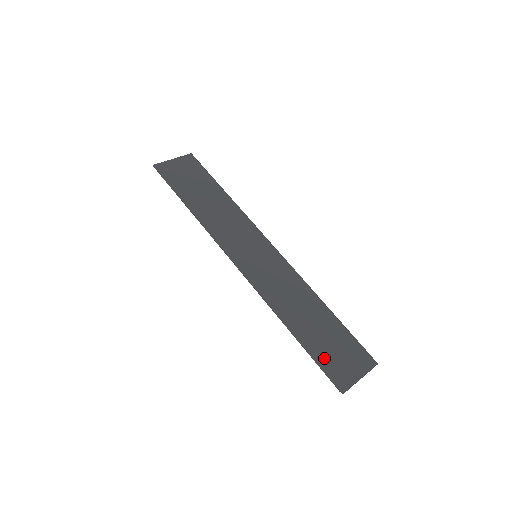
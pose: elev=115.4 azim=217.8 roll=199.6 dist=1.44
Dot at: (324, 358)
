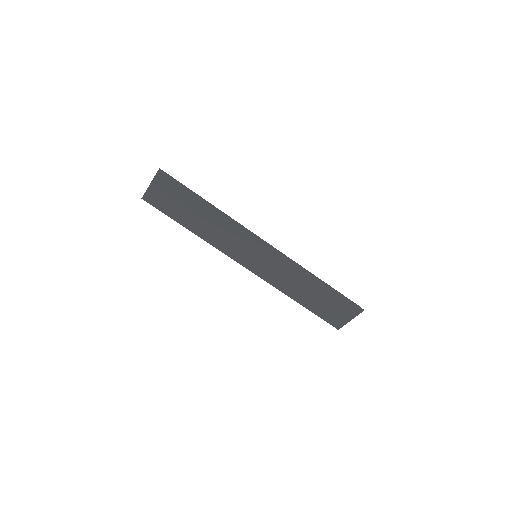
Dot at: (323, 313)
